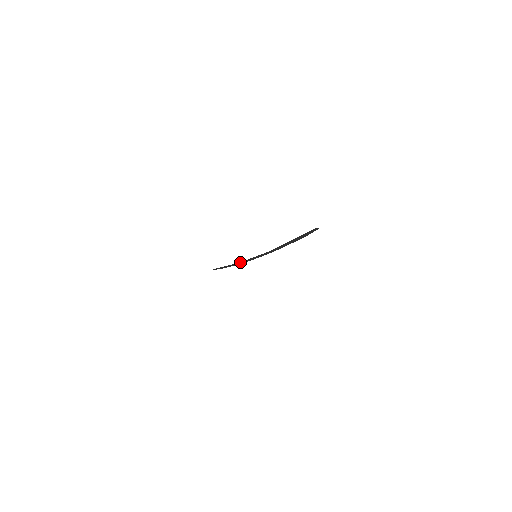
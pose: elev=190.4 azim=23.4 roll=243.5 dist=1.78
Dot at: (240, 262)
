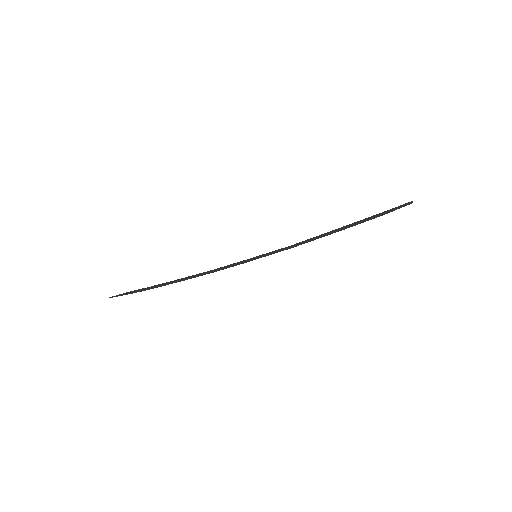
Dot at: (205, 272)
